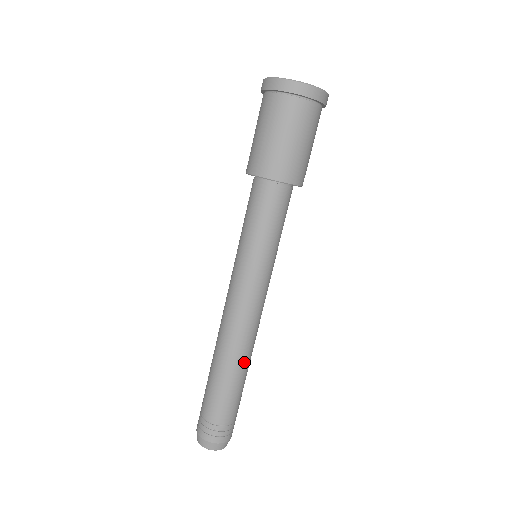
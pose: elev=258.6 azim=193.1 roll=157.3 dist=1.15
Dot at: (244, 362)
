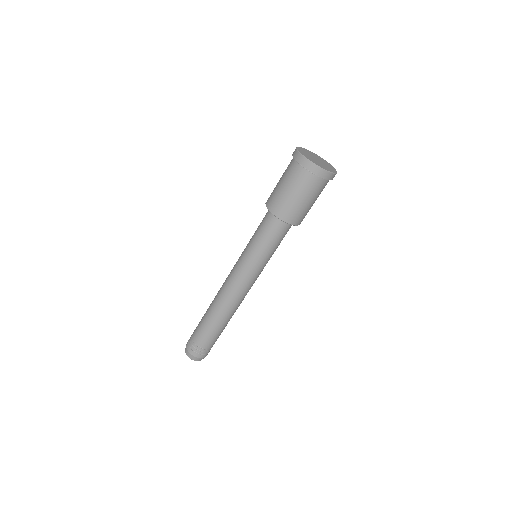
Dot at: occluded
